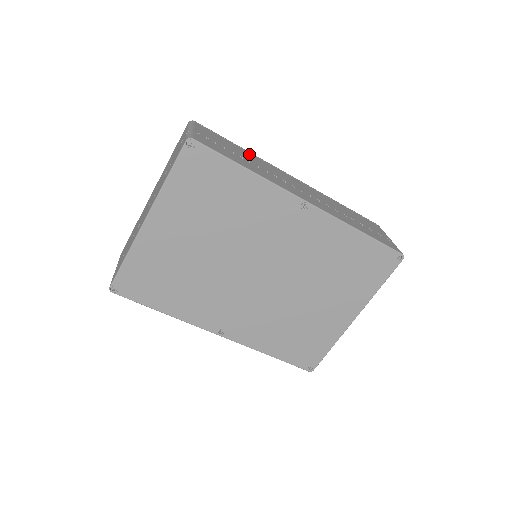
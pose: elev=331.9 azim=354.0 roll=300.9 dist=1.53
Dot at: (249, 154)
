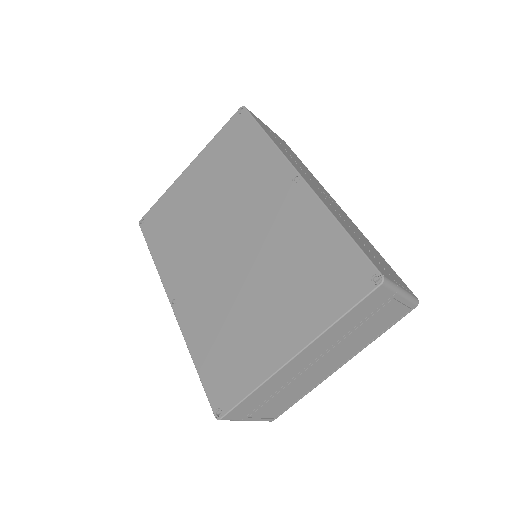
Dot at: (306, 168)
